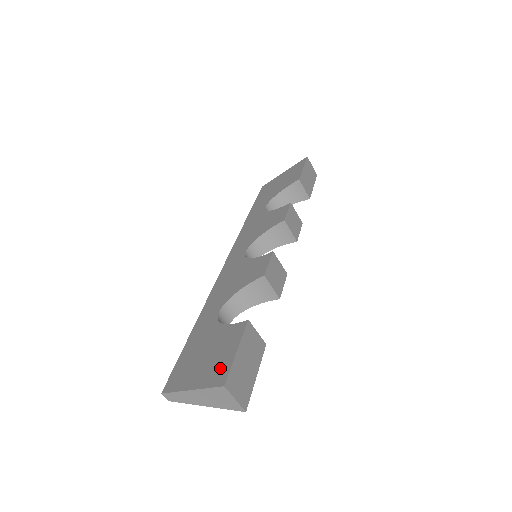
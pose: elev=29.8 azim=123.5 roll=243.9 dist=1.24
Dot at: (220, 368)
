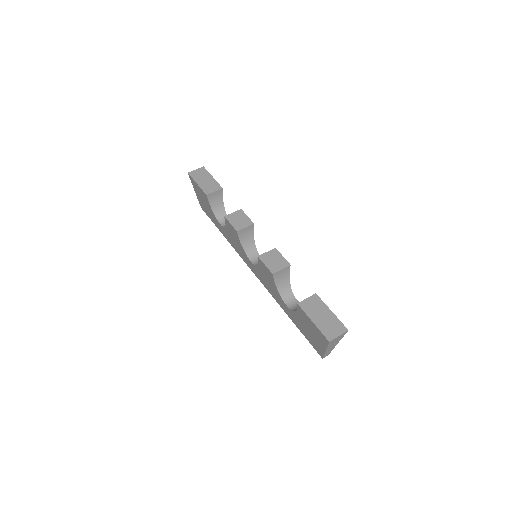
Dot at: (319, 335)
